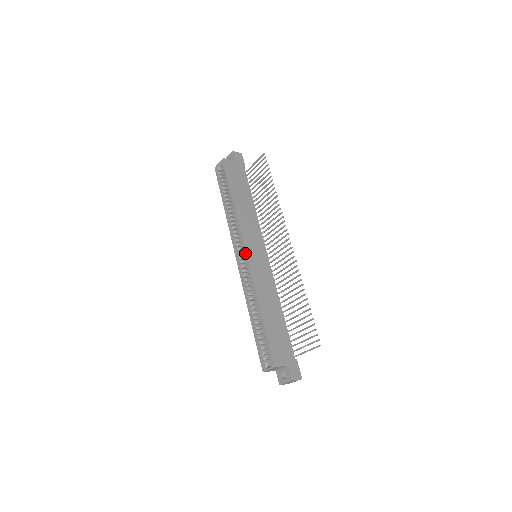
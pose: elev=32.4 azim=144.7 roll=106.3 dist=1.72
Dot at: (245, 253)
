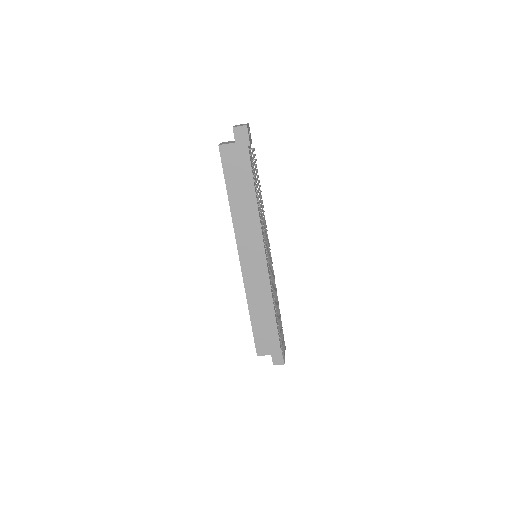
Dot at: (239, 259)
